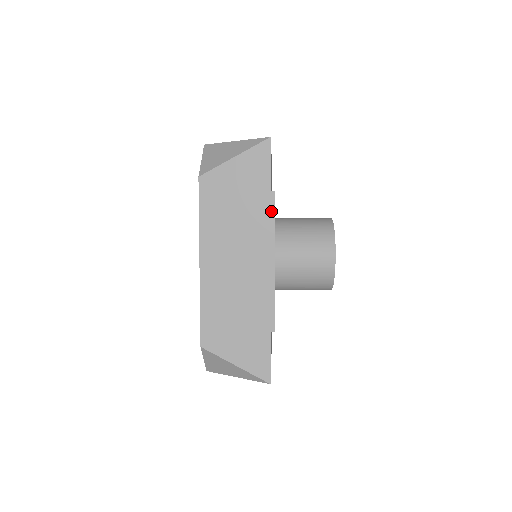
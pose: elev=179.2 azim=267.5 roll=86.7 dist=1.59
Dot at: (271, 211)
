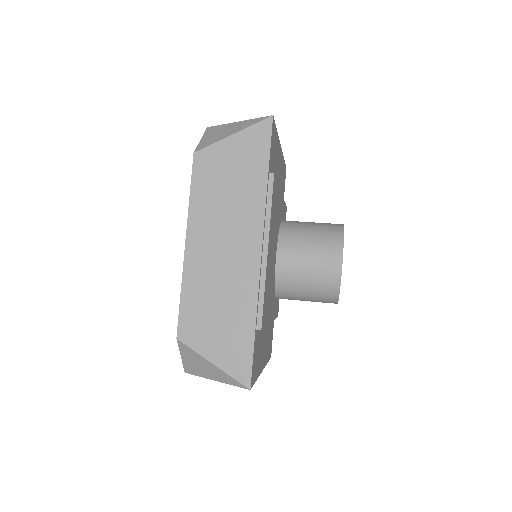
Dot at: (268, 194)
